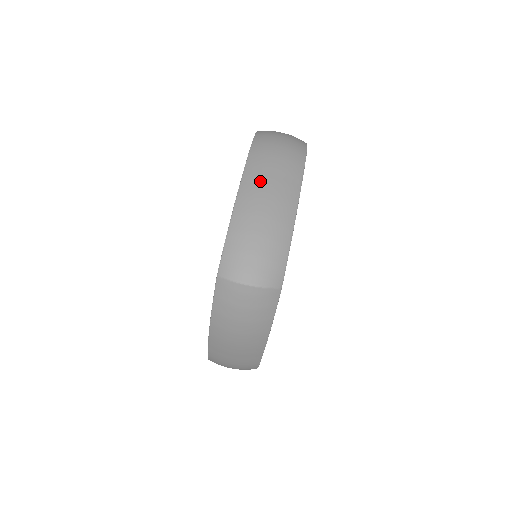
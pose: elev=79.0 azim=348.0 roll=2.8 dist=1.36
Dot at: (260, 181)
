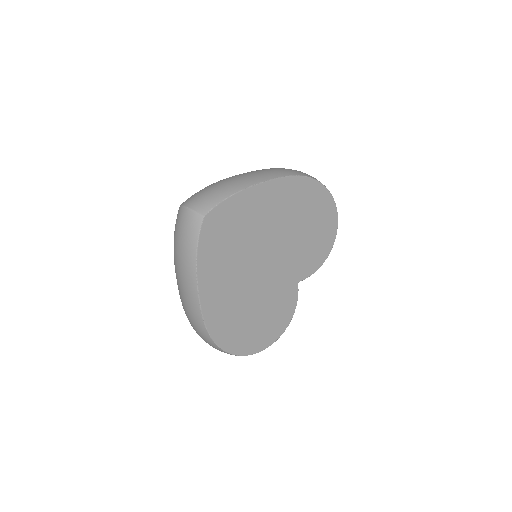
Dot at: (246, 173)
